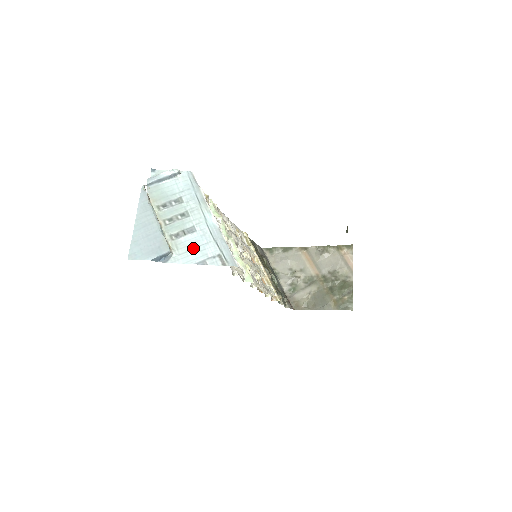
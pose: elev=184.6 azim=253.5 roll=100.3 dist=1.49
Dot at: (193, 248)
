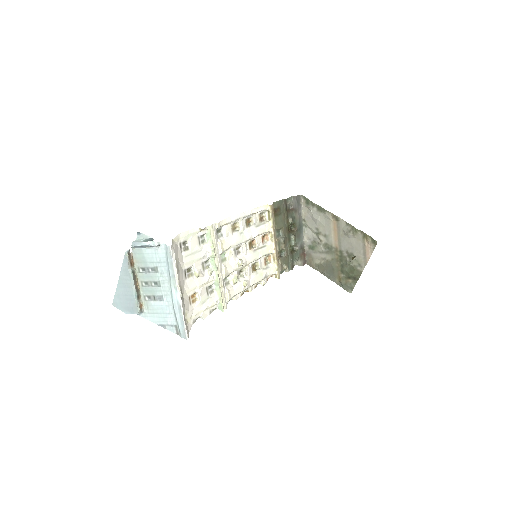
Dot at: (159, 313)
